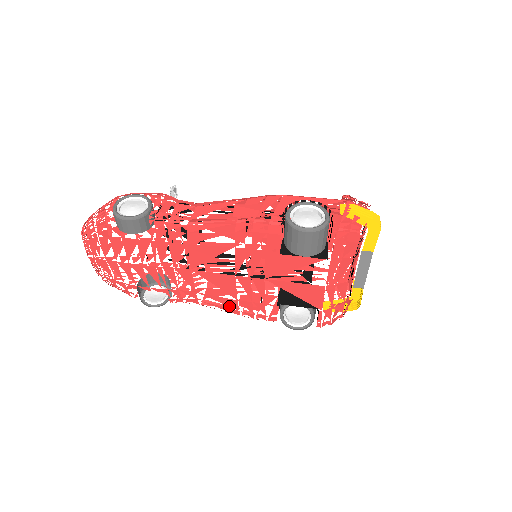
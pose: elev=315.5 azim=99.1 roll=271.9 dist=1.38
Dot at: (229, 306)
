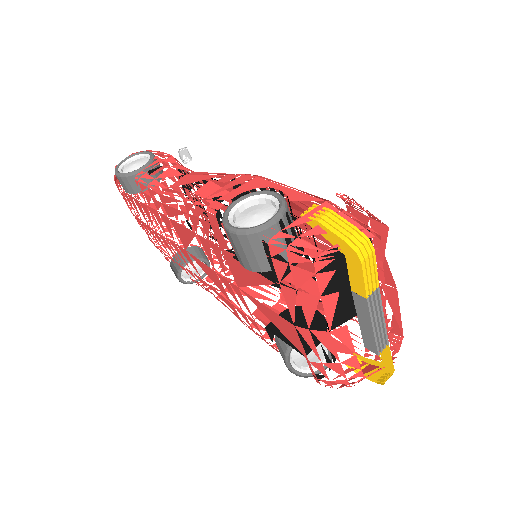
Dot at: occluded
